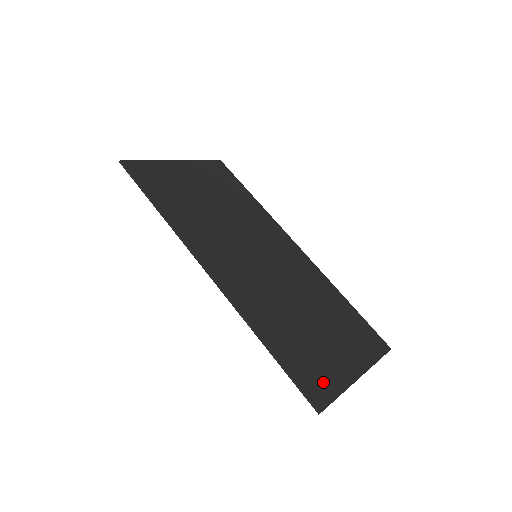
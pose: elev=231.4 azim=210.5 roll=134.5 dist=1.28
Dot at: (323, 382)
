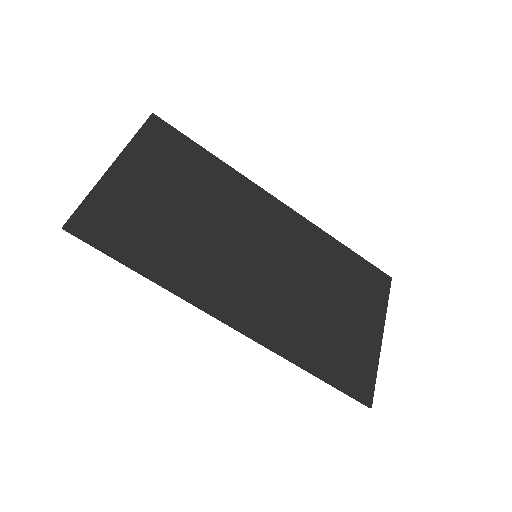
Dot at: (362, 372)
